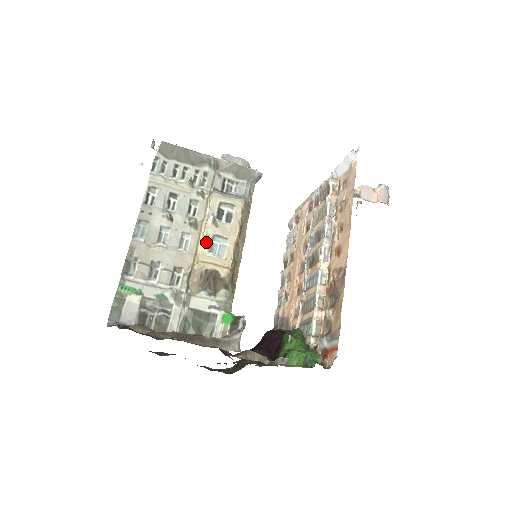
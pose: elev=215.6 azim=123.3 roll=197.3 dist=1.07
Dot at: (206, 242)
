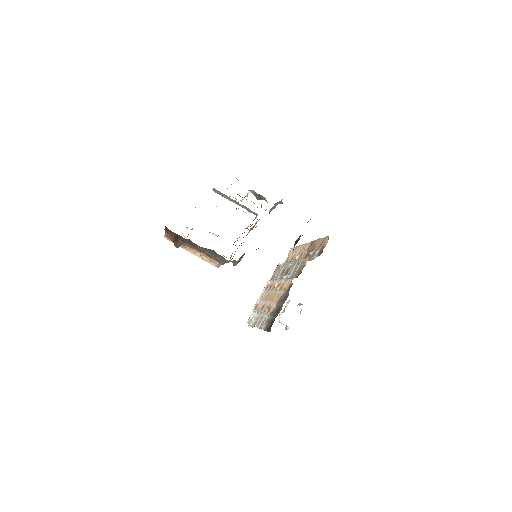
Dot at: occluded
